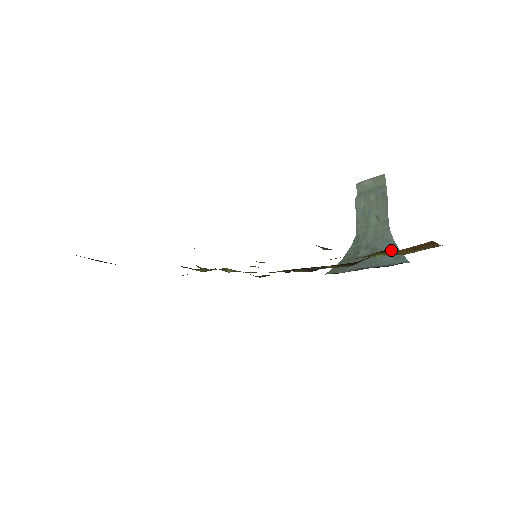
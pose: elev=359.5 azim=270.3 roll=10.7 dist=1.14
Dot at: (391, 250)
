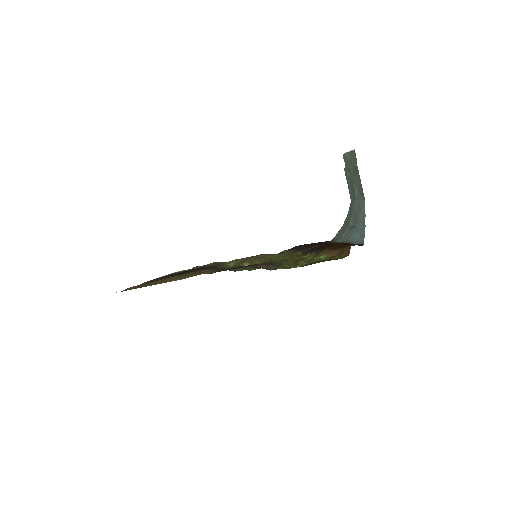
Dot at: (337, 245)
